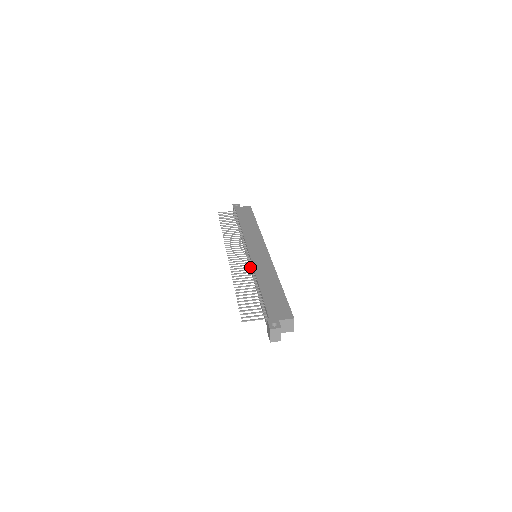
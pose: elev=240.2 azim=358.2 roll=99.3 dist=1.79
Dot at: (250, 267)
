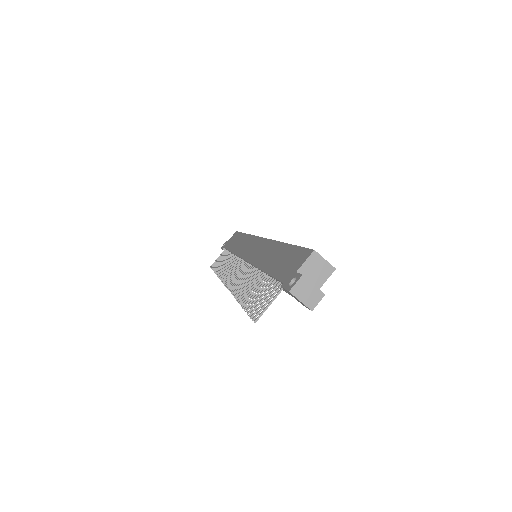
Dot at: (249, 268)
